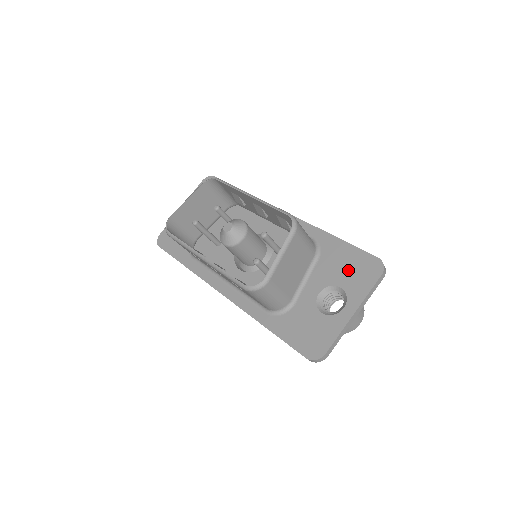
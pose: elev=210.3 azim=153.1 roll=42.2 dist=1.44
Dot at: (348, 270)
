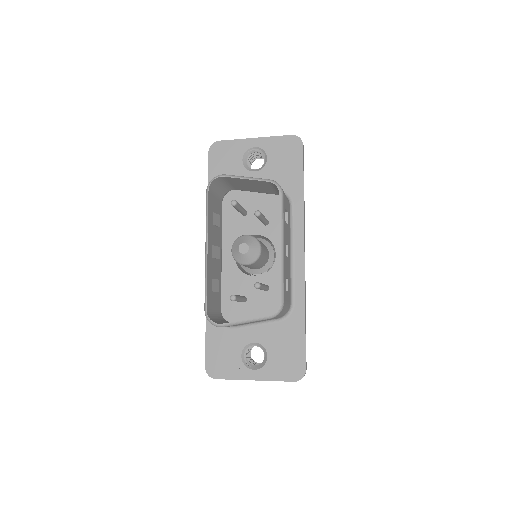
Dot at: (284, 353)
